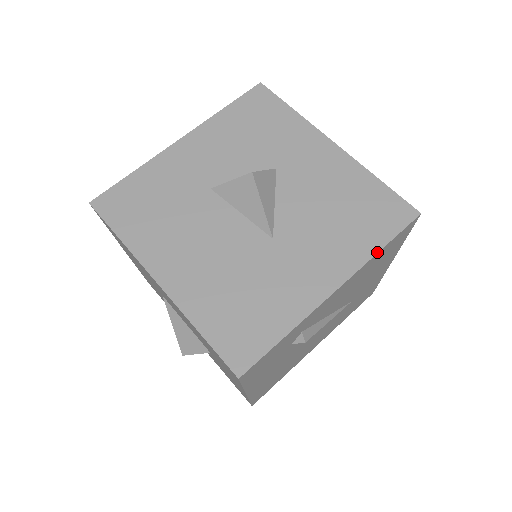
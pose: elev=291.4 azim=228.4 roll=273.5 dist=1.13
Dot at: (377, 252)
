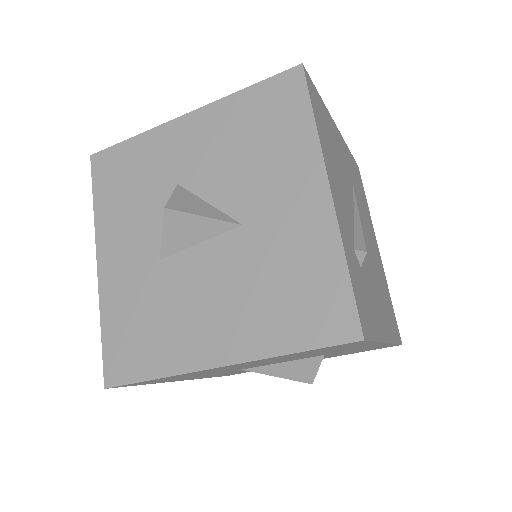
Dot at: (315, 127)
